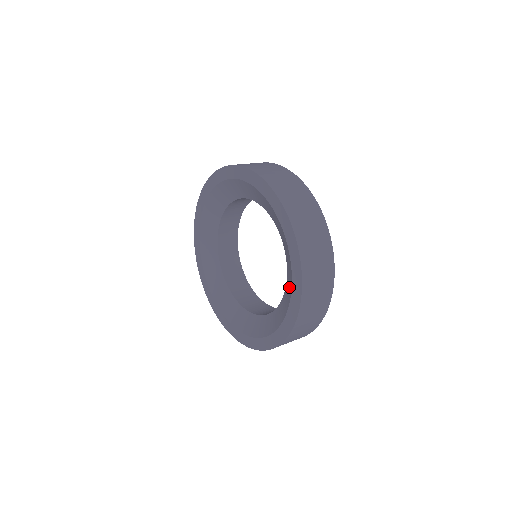
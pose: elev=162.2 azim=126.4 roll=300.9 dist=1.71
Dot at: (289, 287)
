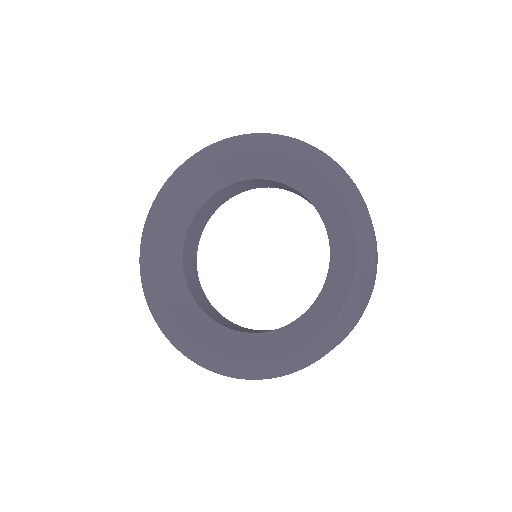
Dot at: (338, 292)
